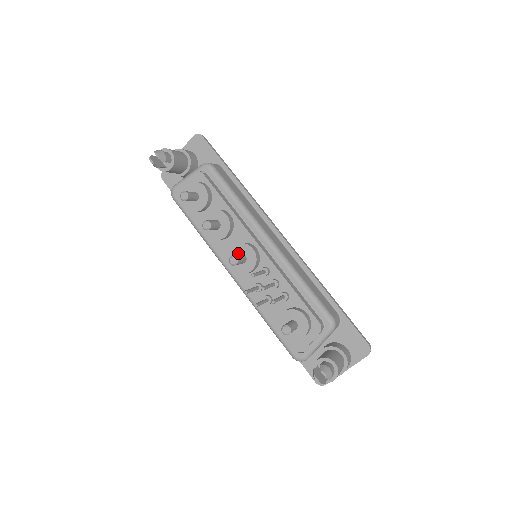
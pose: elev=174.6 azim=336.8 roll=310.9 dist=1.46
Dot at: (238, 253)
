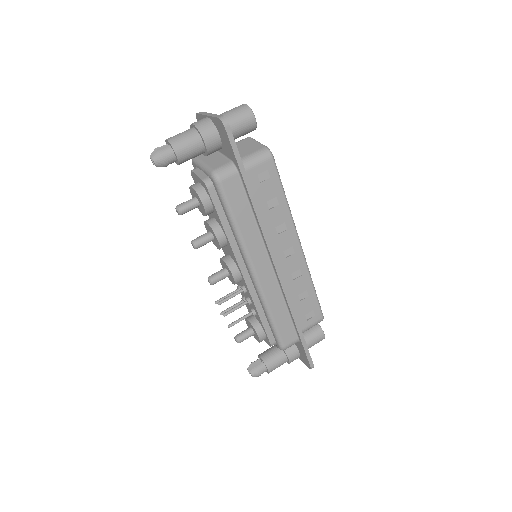
Dot at: (225, 266)
